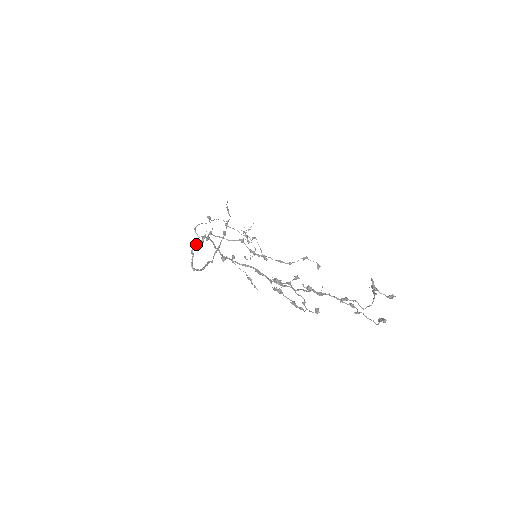
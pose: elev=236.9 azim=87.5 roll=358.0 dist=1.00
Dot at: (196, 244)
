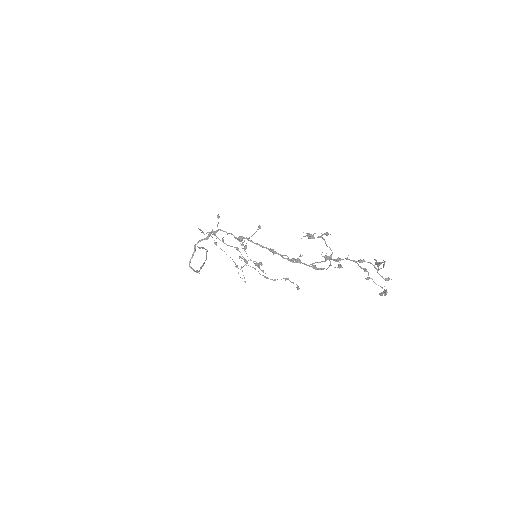
Dot at: (201, 239)
